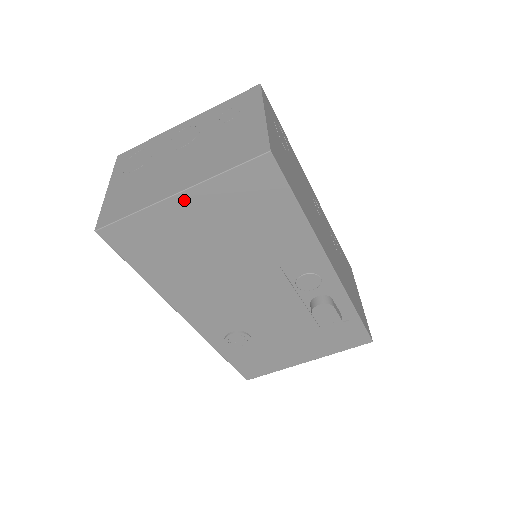
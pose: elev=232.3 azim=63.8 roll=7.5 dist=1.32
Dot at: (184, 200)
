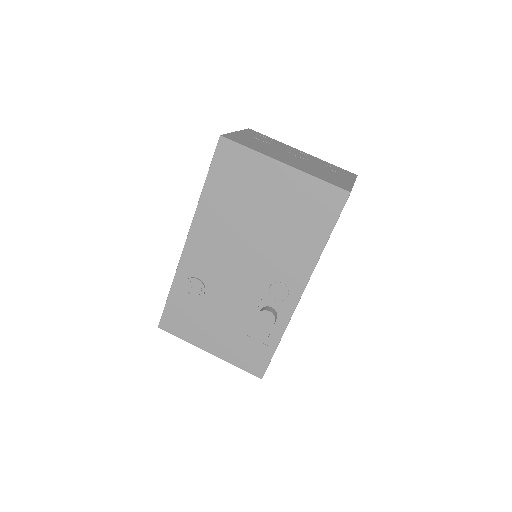
Dot at: (283, 170)
